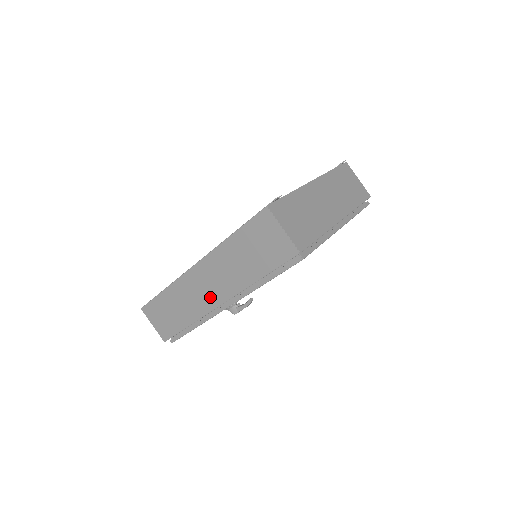
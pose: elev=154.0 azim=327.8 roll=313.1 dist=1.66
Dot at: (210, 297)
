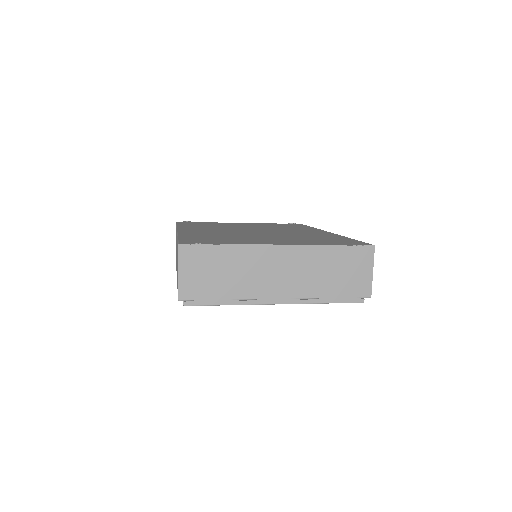
Dot at: occluded
